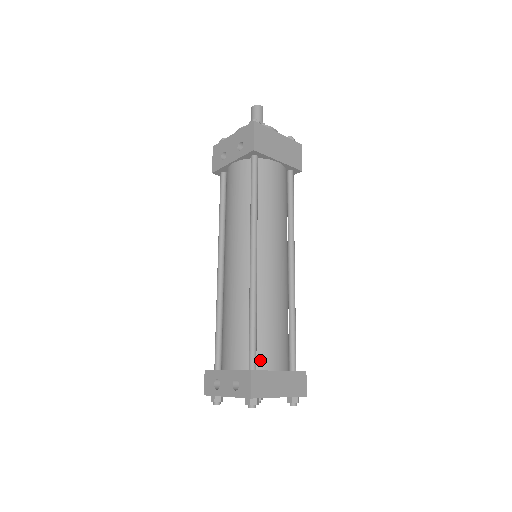
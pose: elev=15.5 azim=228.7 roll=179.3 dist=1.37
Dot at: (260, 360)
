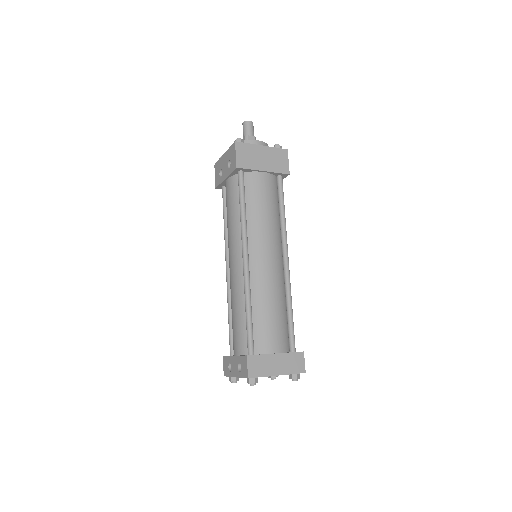
Dot at: (258, 346)
